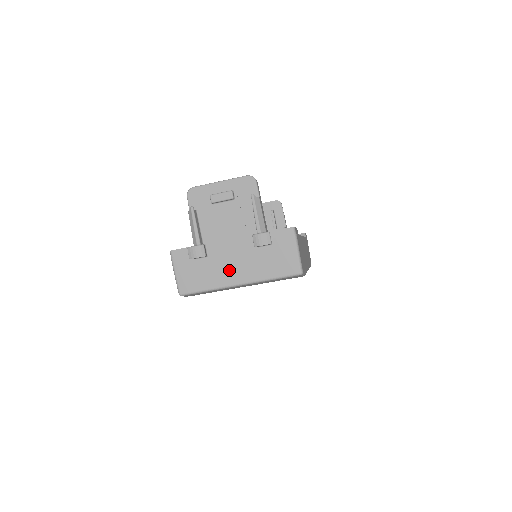
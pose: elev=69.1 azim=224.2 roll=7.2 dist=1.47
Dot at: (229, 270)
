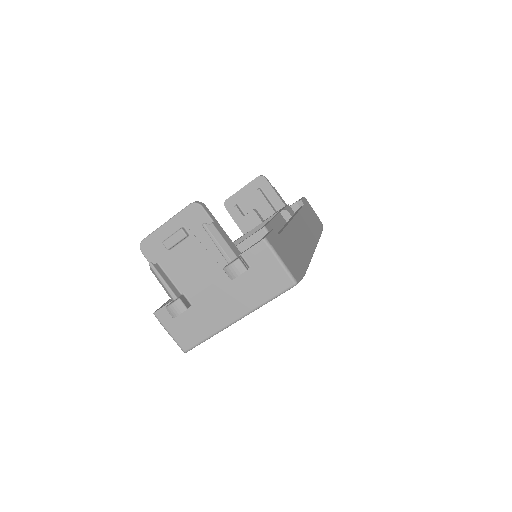
Dot at: (220, 310)
